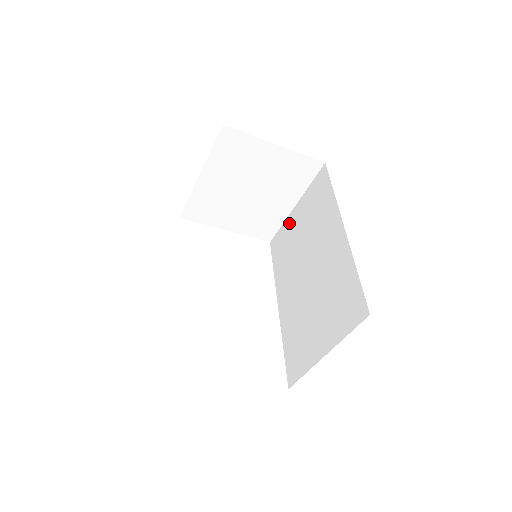
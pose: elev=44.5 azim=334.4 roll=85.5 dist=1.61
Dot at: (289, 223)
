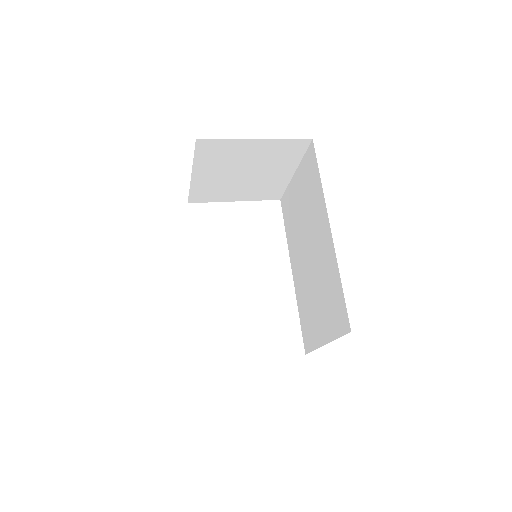
Dot at: (292, 190)
